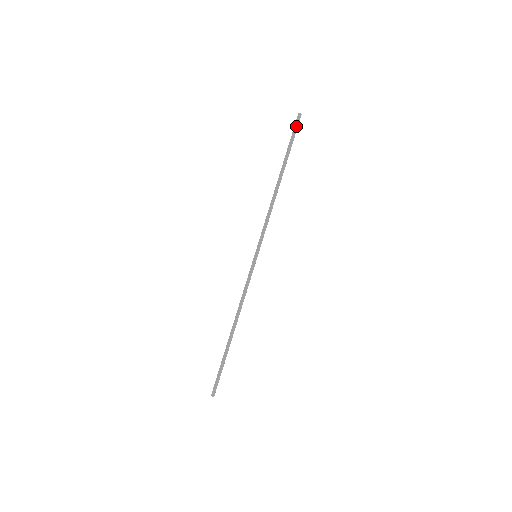
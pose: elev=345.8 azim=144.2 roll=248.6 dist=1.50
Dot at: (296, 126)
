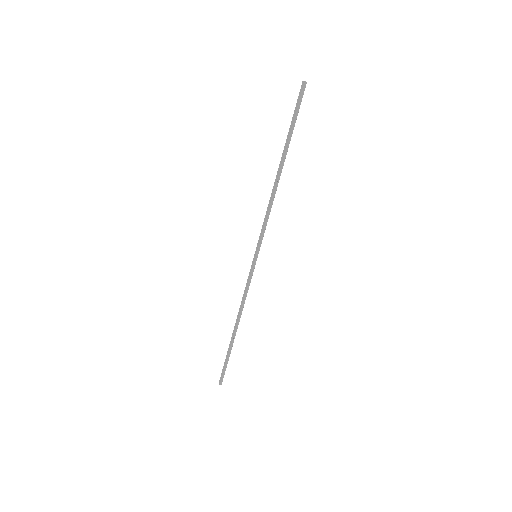
Dot at: (299, 99)
